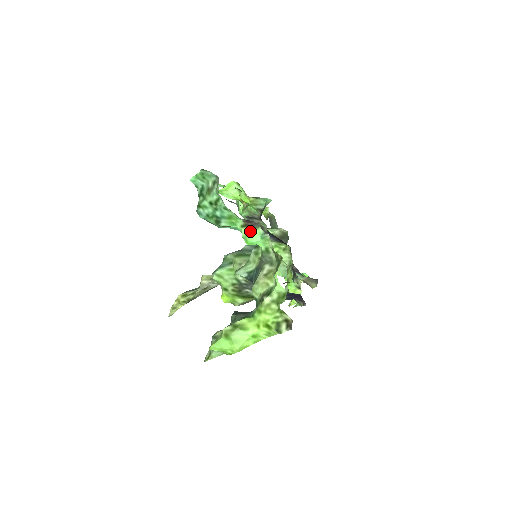
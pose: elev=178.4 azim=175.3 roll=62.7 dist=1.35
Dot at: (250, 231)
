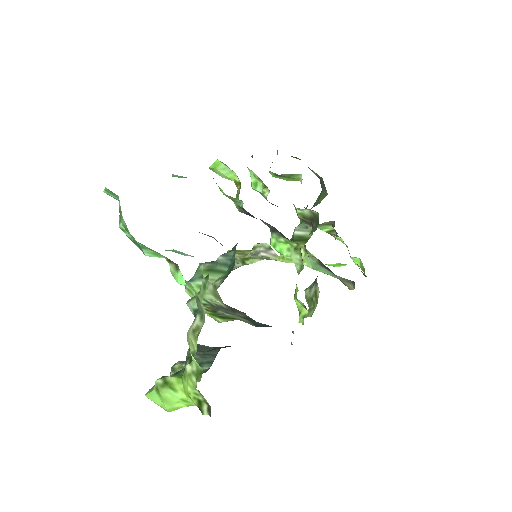
Dot at: (174, 270)
